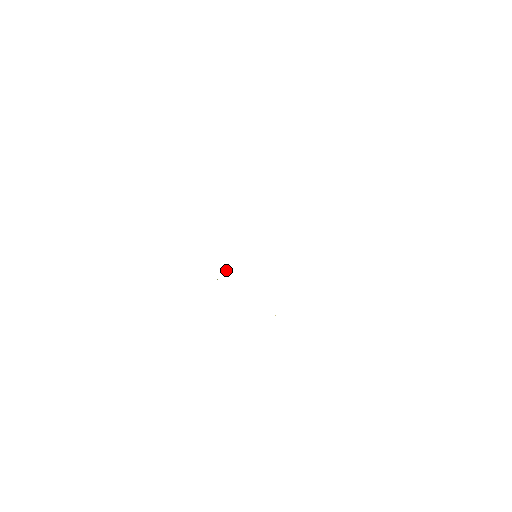
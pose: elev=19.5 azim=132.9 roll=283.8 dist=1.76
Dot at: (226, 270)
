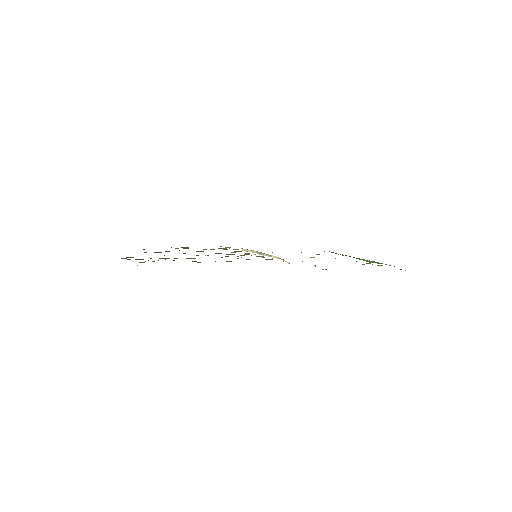
Dot at: occluded
